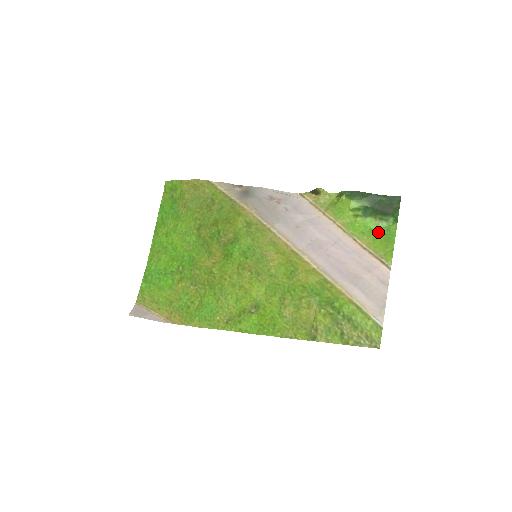
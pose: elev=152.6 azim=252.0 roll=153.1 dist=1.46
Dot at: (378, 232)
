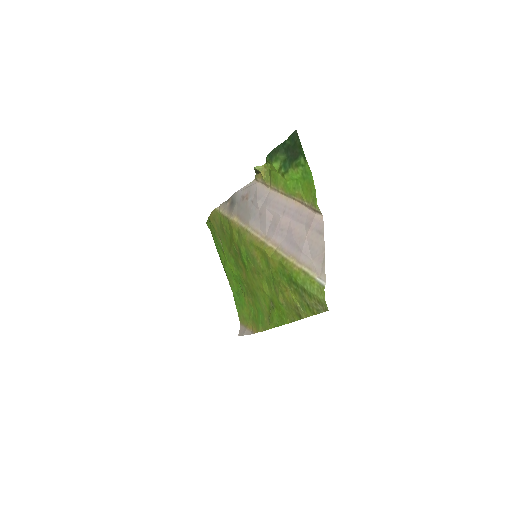
Dot at: (301, 180)
